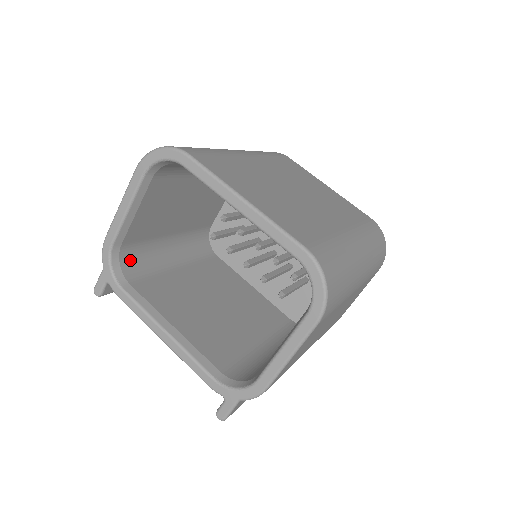
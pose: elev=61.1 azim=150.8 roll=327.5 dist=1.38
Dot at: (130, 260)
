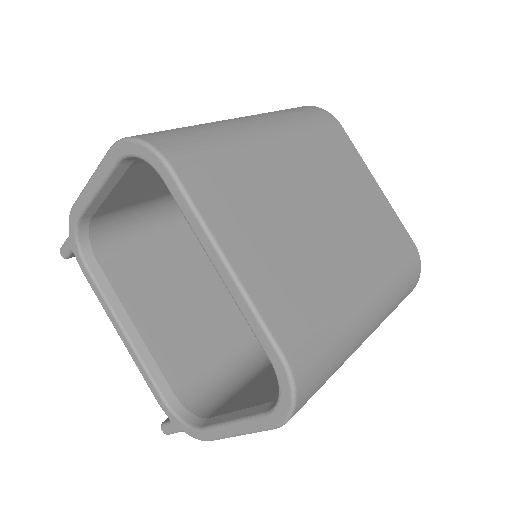
Dot at: (104, 229)
